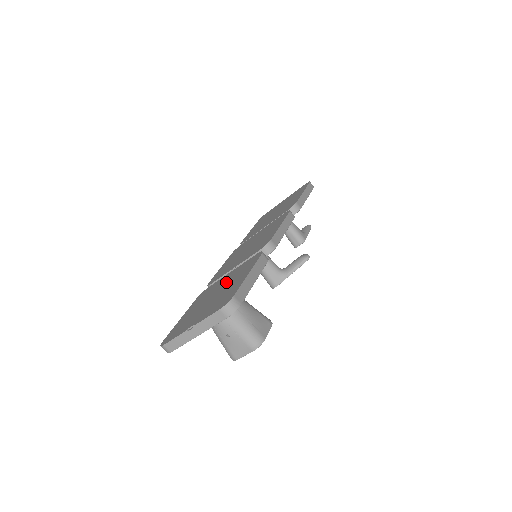
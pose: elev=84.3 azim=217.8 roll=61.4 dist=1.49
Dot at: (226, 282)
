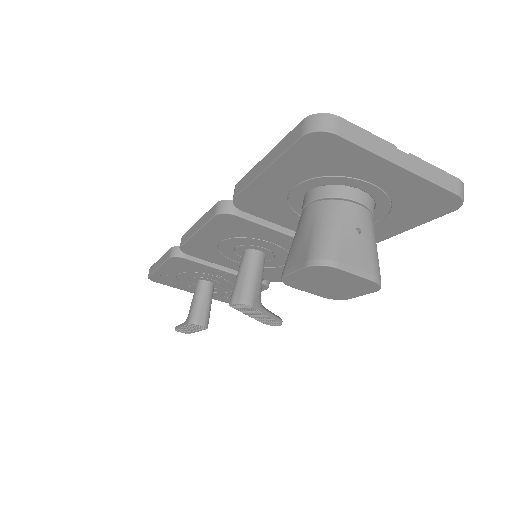
Dot at: occluded
